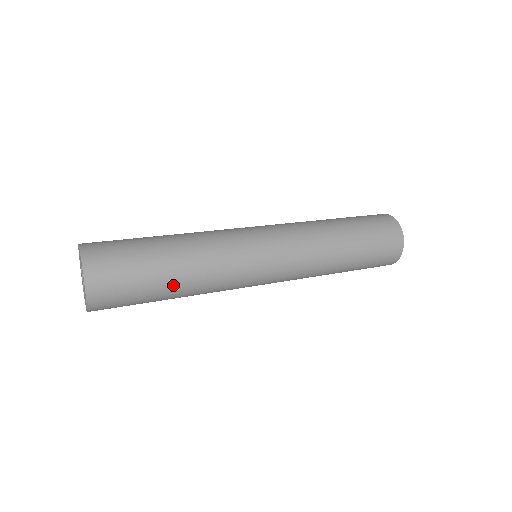
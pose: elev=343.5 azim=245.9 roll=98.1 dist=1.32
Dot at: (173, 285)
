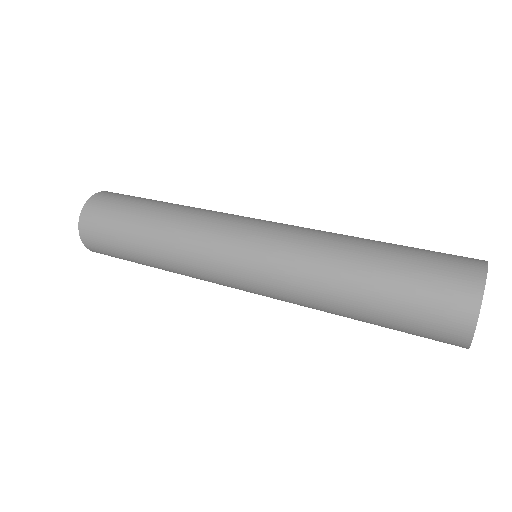
Dot at: (149, 264)
